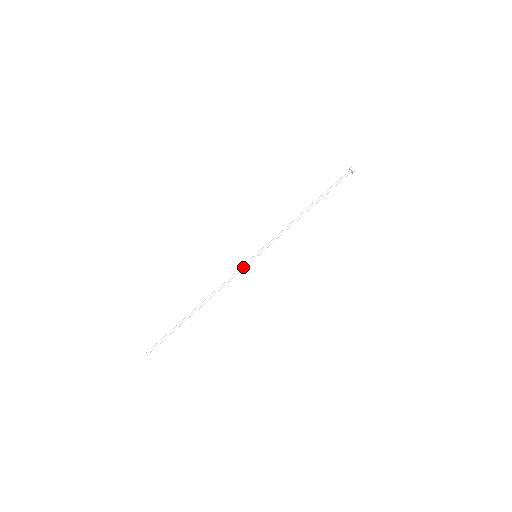
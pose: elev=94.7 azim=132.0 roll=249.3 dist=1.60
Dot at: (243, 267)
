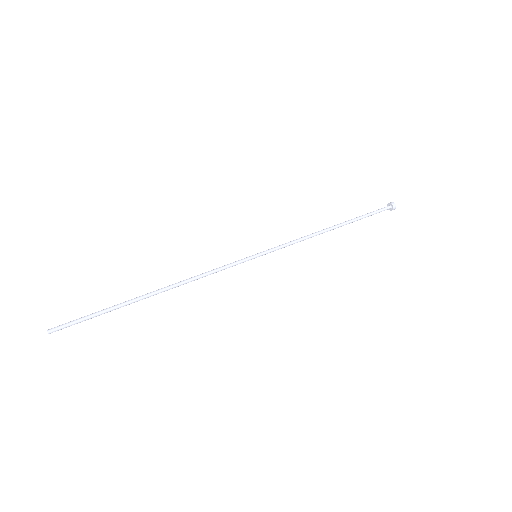
Dot at: (236, 263)
